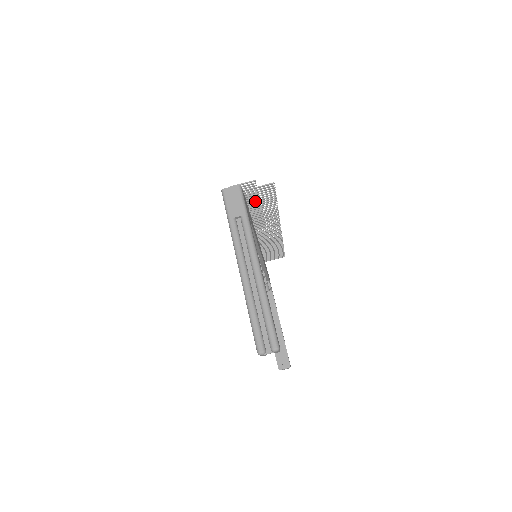
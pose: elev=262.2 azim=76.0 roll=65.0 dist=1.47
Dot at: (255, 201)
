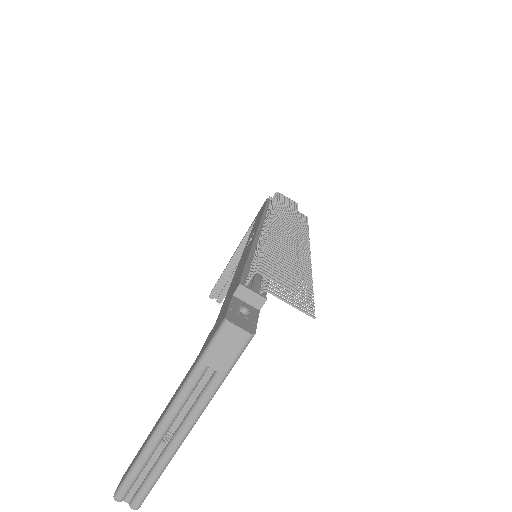
Dot at: occluded
